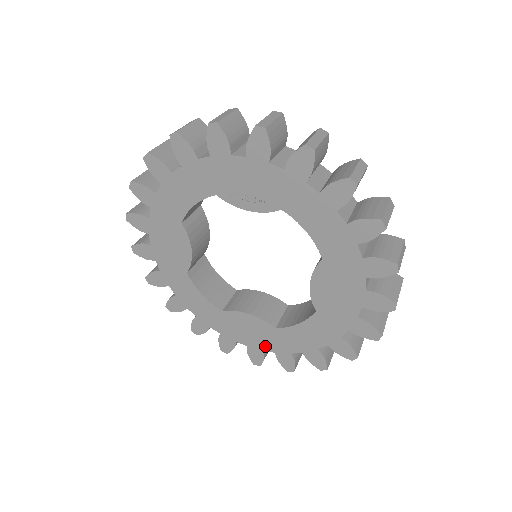
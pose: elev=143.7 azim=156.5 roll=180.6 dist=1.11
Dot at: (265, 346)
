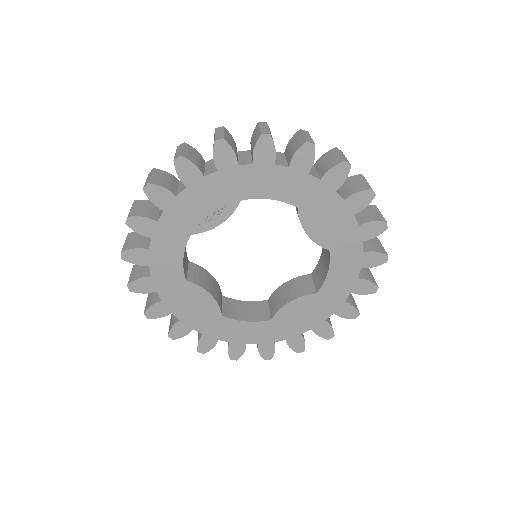
Dot at: (323, 316)
